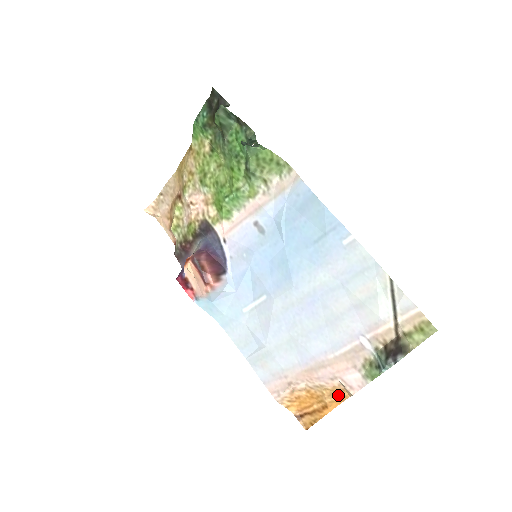
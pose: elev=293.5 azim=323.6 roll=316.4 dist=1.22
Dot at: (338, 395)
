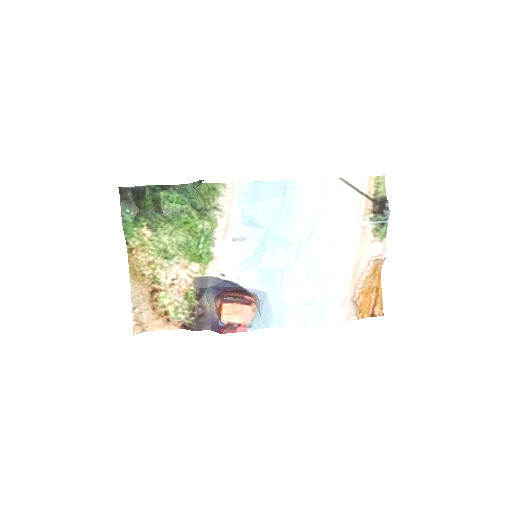
Dot at: (377, 273)
